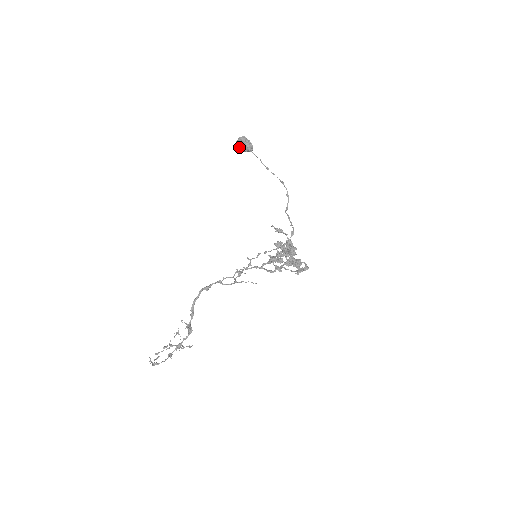
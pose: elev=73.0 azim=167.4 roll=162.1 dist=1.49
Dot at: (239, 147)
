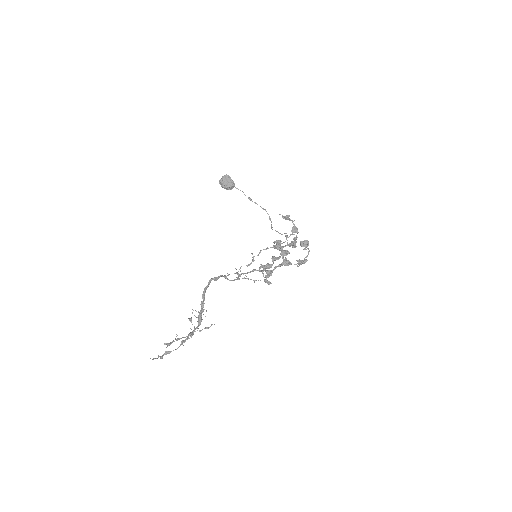
Dot at: (223, 184)
